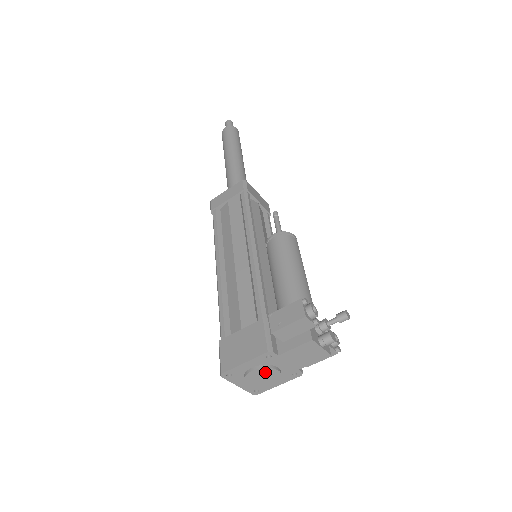
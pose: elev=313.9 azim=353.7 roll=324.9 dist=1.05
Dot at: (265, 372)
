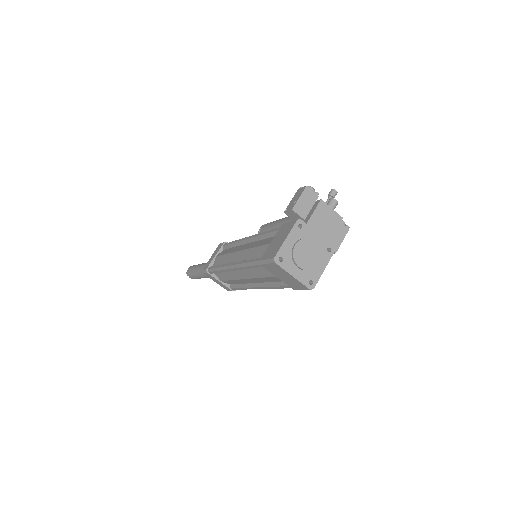
Dot at: (305, 245)
